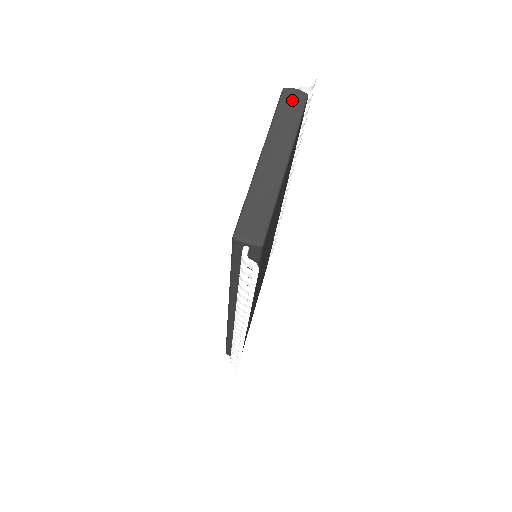
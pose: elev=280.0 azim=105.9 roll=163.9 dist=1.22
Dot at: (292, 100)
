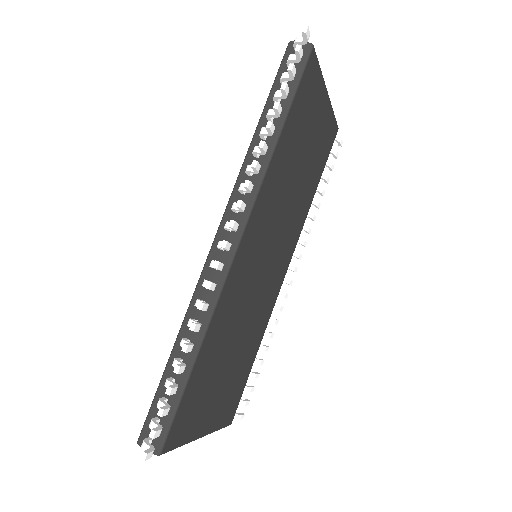
Dot at: occluded
